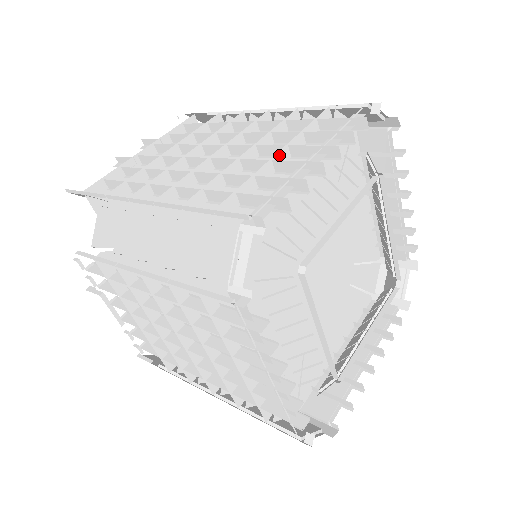
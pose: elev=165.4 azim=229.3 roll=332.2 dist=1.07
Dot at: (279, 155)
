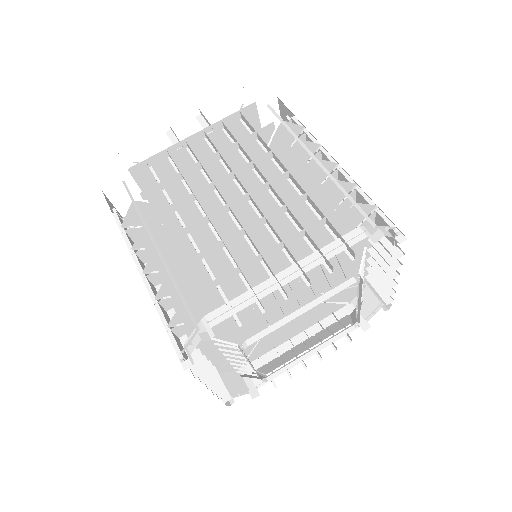
Dot at: (271, 250)
